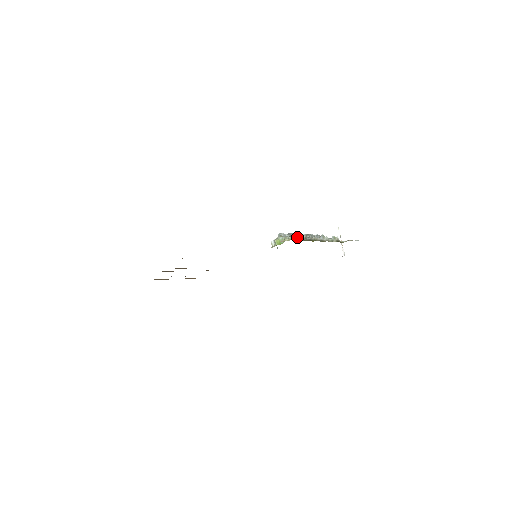
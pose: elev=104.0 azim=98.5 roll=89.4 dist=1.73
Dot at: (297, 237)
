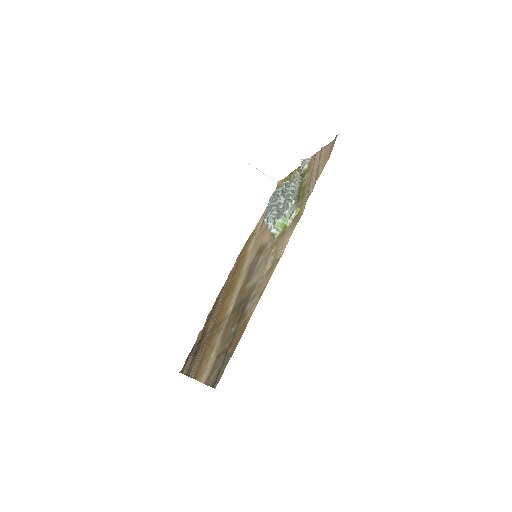
Dot at: (292, 205)
